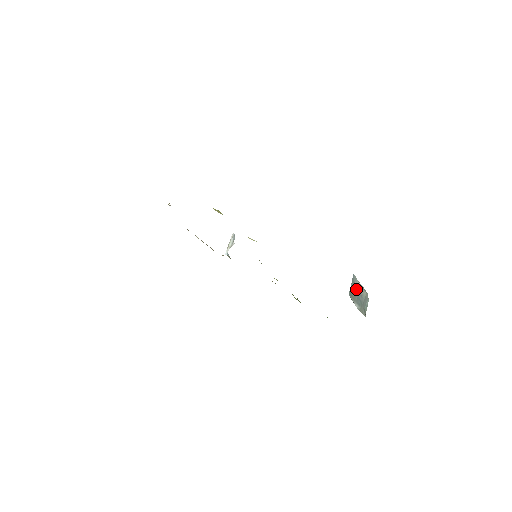
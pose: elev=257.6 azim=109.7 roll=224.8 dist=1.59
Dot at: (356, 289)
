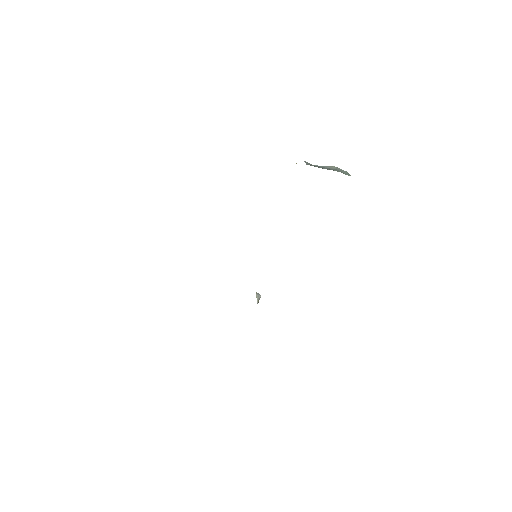
Dot at: occluded
